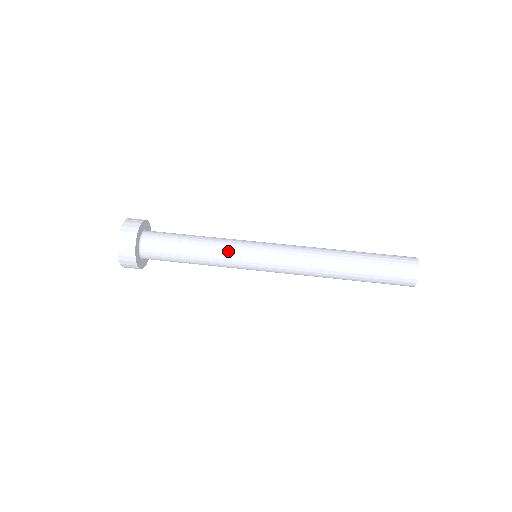
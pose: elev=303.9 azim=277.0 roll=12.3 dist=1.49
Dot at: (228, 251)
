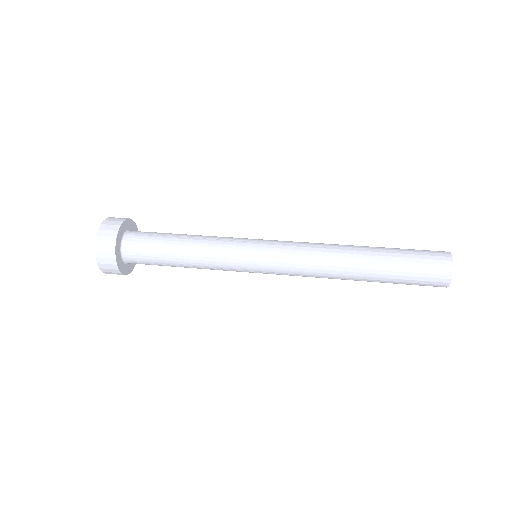
Dot at: (227, 237)
